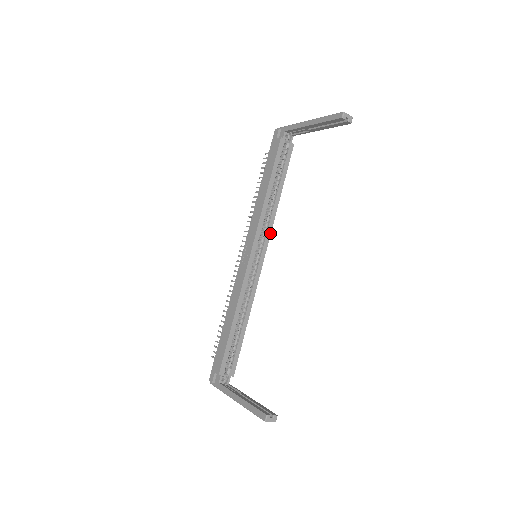
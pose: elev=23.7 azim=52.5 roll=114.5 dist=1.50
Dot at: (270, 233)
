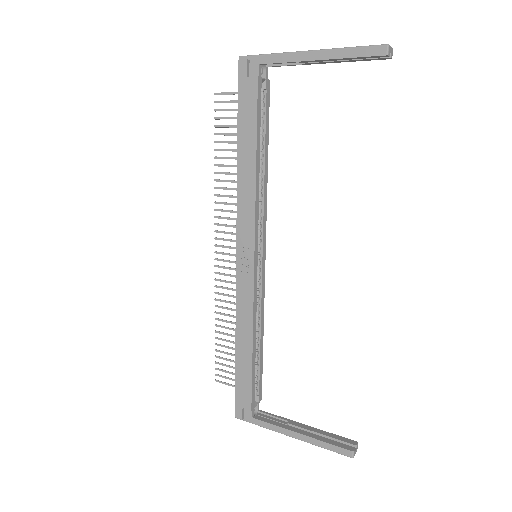
Dot at: (265, 220)
